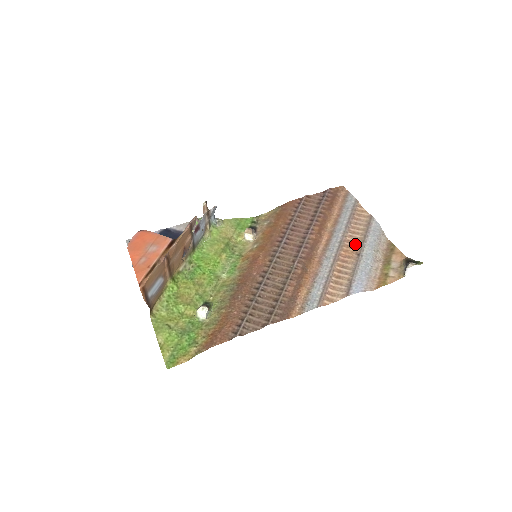
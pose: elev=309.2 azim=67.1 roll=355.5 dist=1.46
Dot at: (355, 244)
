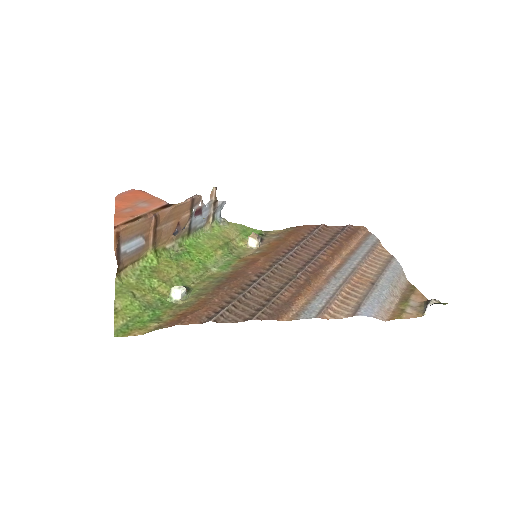
Dot at: (370, 274)
